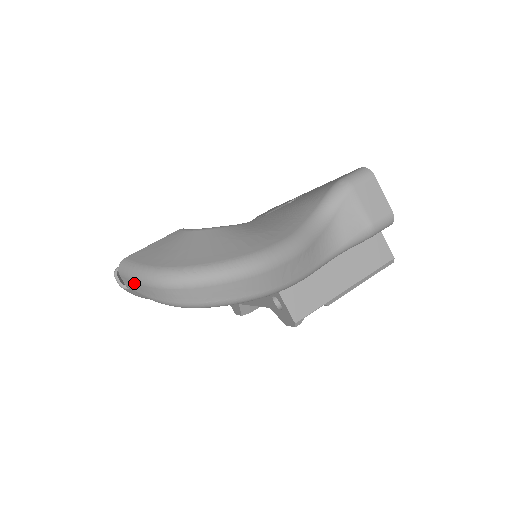
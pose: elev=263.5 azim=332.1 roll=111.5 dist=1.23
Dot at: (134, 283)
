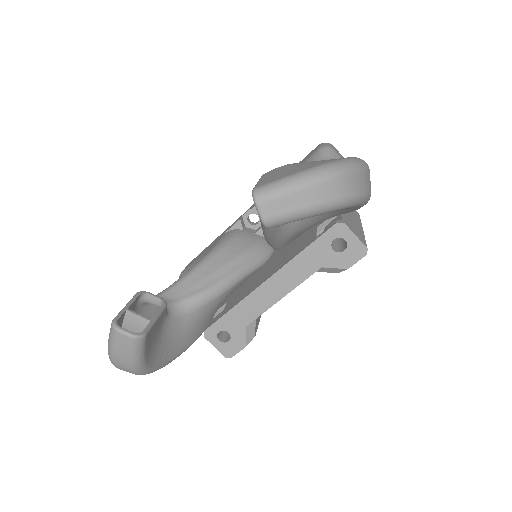
Dot at: (291, 196)
